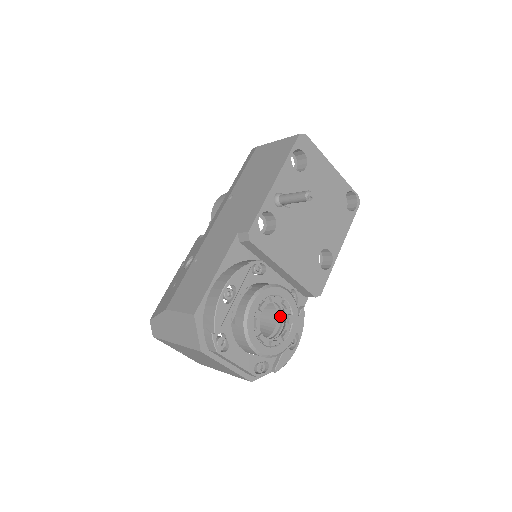
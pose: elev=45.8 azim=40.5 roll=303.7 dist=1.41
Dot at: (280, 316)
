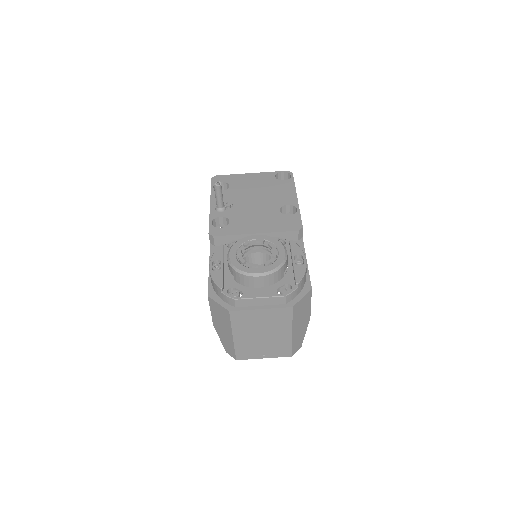
Dot at: occluded
